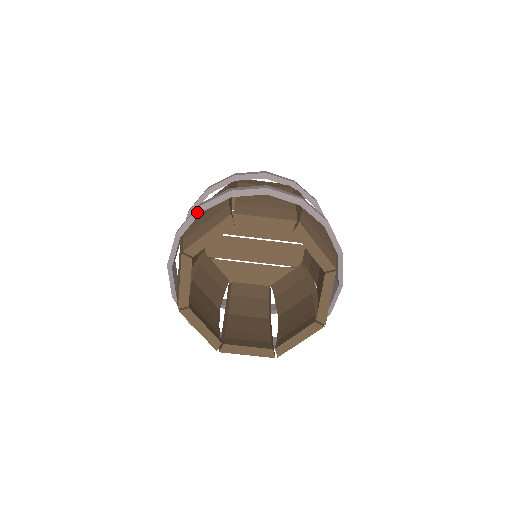
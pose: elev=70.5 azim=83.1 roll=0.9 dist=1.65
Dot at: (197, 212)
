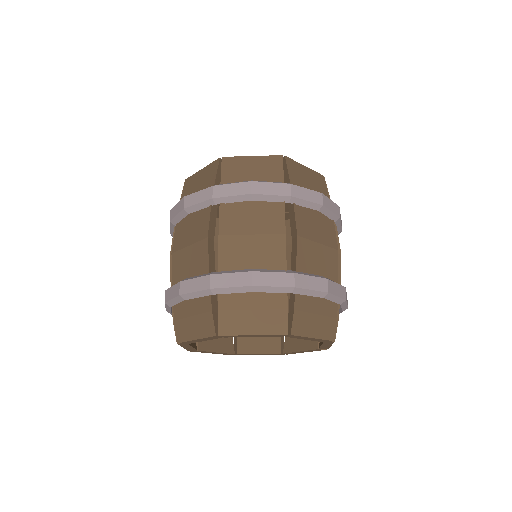
Dot at: (180, 298)
